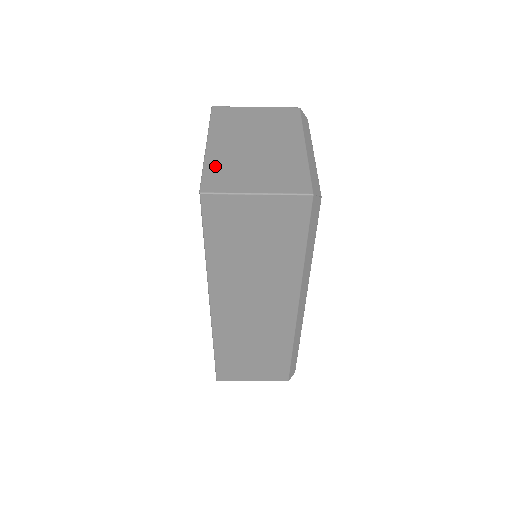
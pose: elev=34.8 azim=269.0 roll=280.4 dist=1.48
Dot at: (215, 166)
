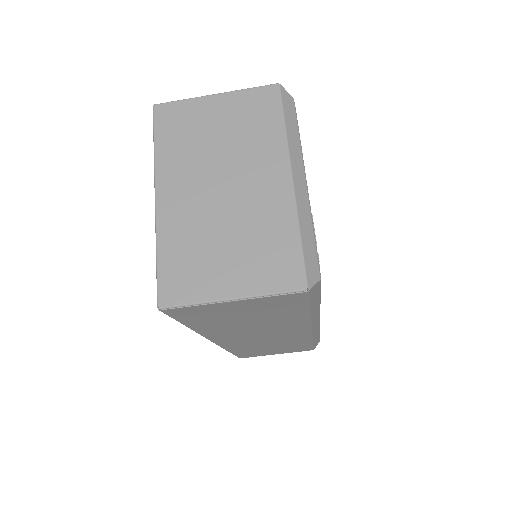
Dot at: (171, 248)
